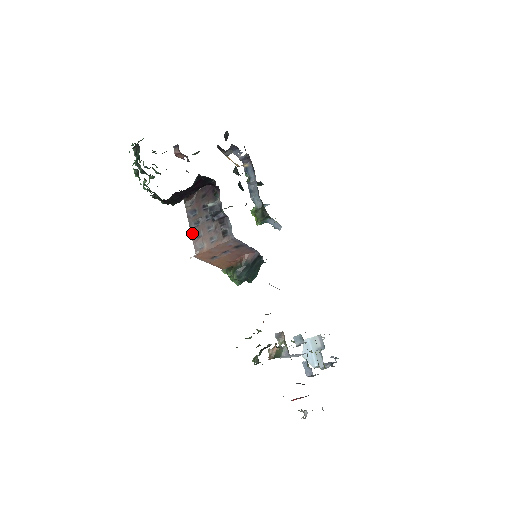
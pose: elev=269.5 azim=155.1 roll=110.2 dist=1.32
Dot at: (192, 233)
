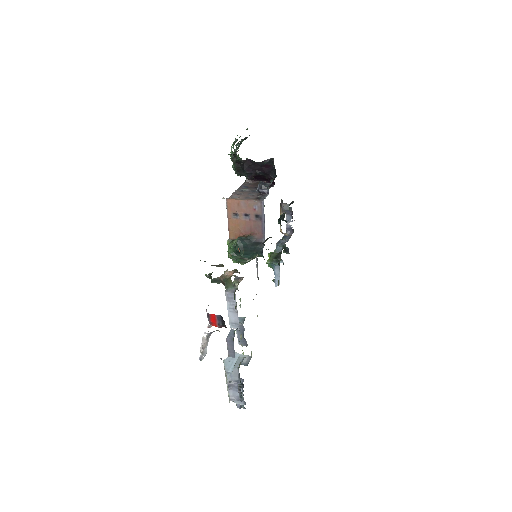
Dot at: (236, 191)
